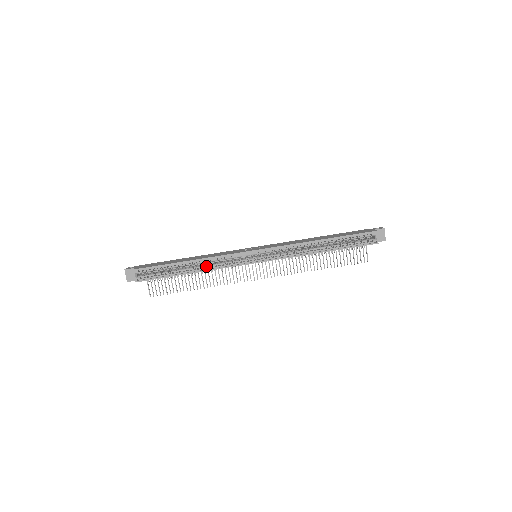
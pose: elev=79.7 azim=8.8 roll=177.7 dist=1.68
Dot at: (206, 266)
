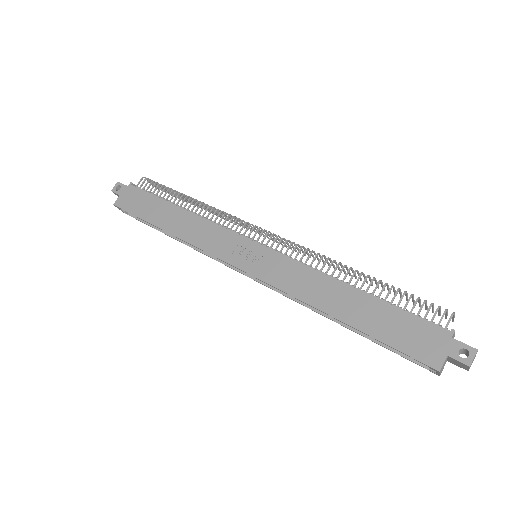
Dot at: occluded
